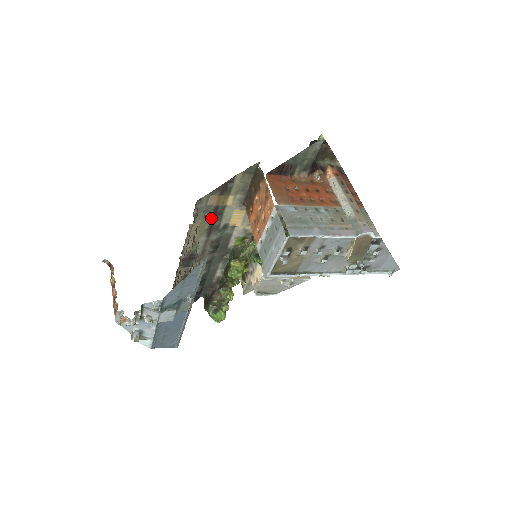
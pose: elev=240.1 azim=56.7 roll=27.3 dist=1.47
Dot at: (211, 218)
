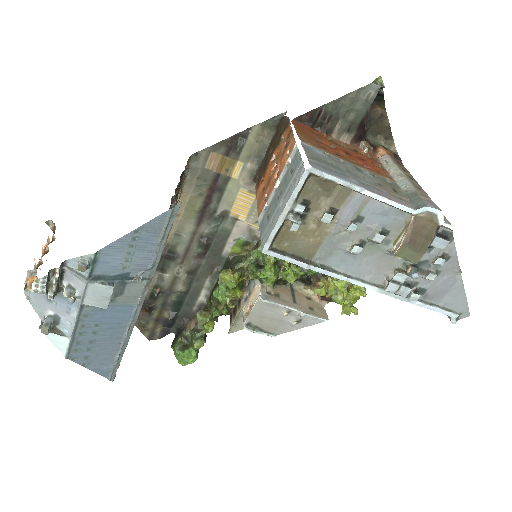
Dot at: (207, 193)
